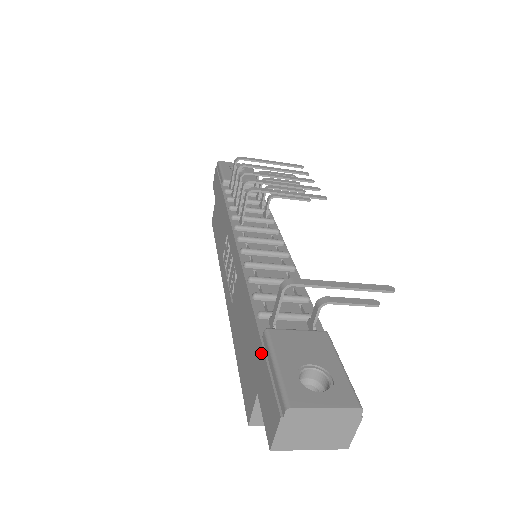
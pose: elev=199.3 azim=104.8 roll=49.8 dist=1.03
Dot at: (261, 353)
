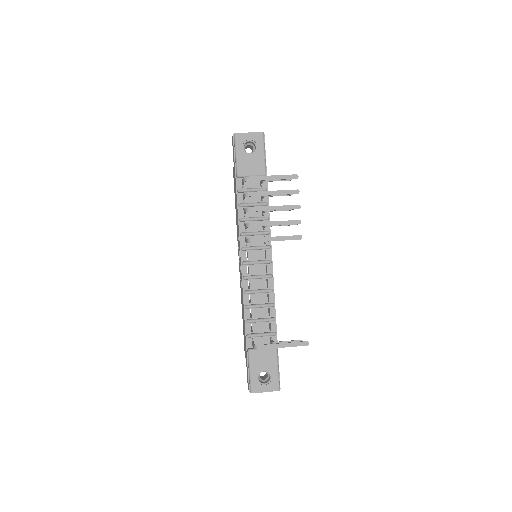
Dot at: (246, 356)
